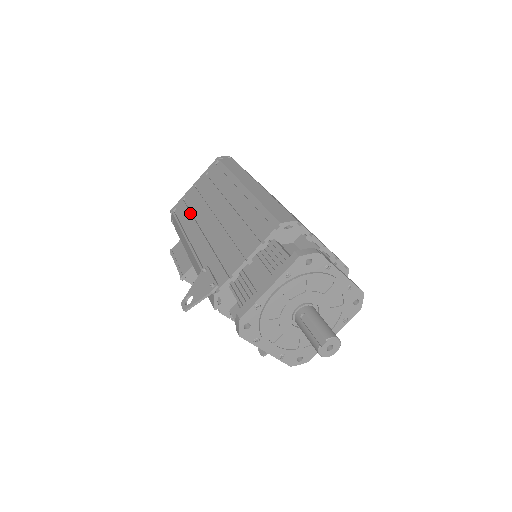
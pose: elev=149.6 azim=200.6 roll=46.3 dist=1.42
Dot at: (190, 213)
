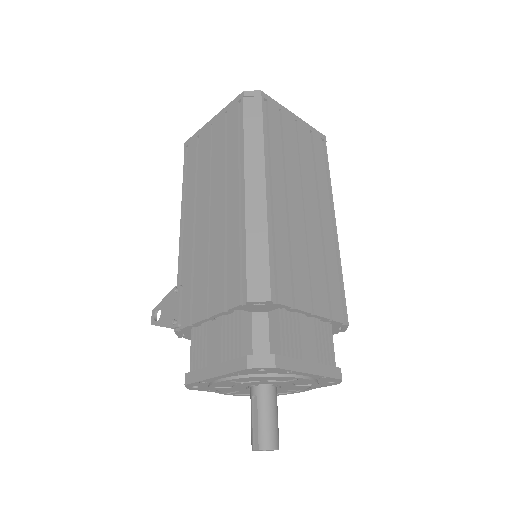
Dot at: (195, 172)
